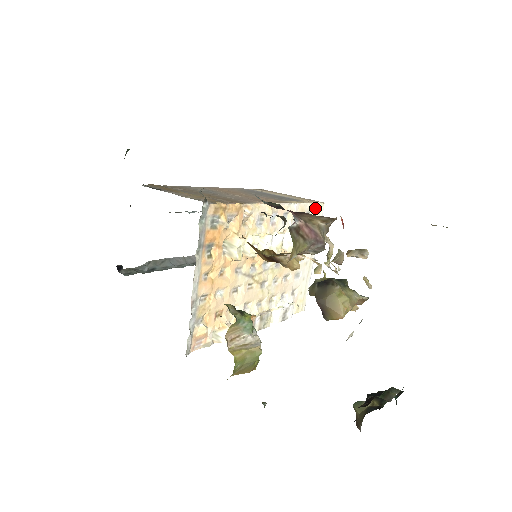
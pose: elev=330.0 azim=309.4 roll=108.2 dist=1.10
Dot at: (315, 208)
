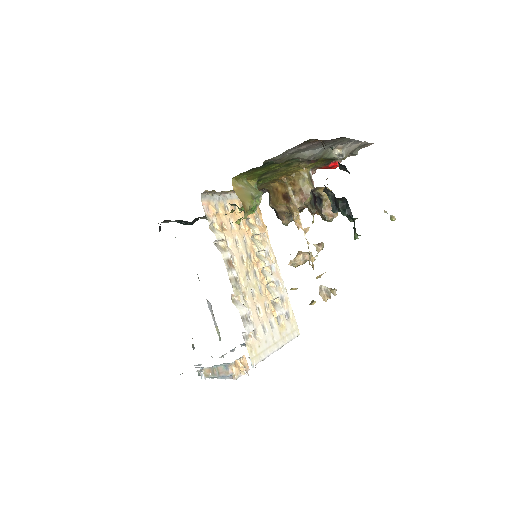
Dot at: (294, 322)
